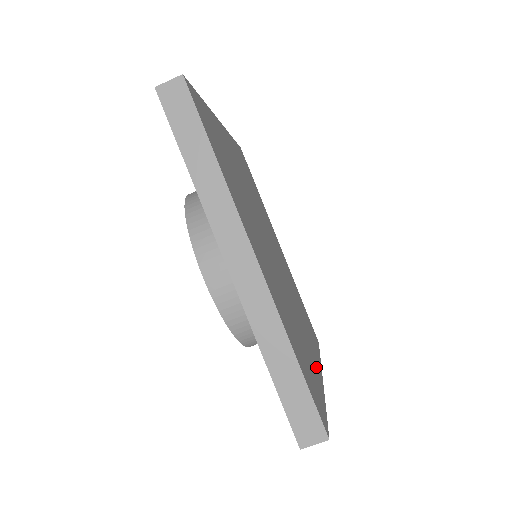
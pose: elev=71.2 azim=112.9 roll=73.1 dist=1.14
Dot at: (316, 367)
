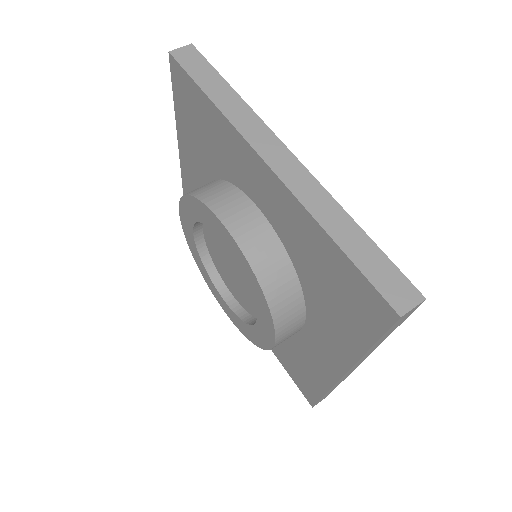
Dot at: occluded
